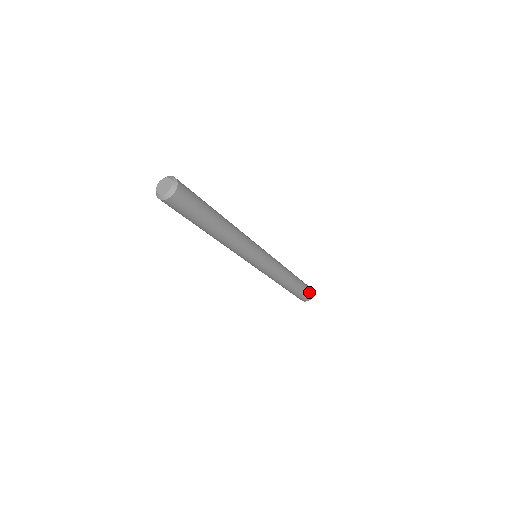
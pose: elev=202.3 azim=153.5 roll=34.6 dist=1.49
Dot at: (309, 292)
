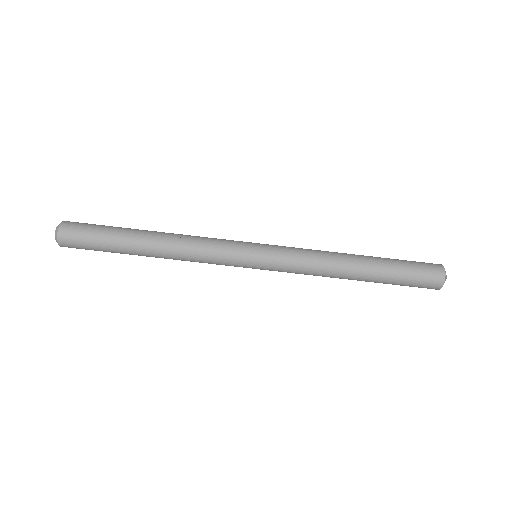
Dot at: (426, 264)
